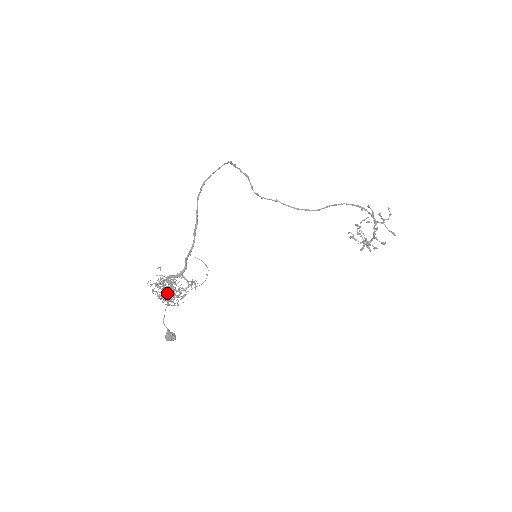
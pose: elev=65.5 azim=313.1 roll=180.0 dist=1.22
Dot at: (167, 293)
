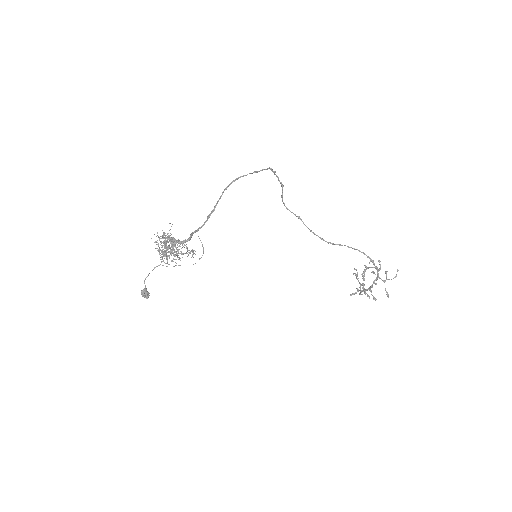
Dot at: (166, 250)
